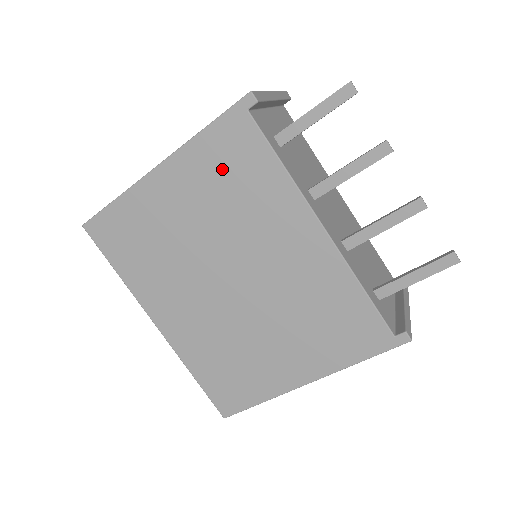
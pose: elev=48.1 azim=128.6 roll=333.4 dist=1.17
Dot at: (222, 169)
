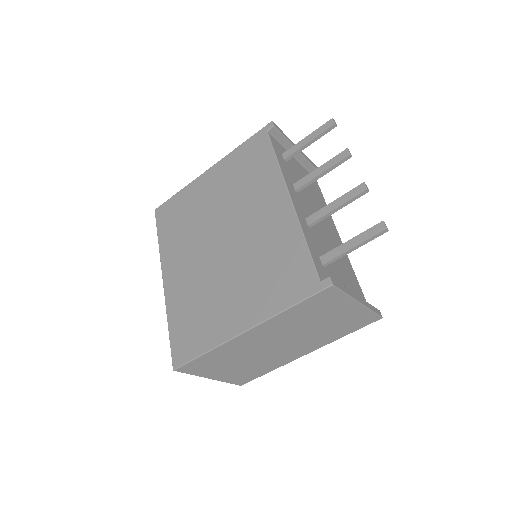
Dot at: (243, 166)
